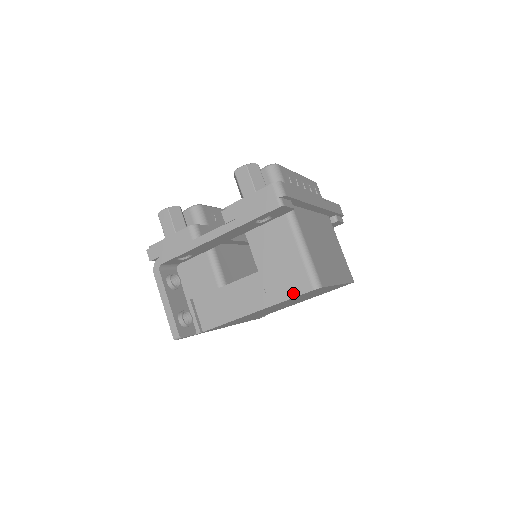
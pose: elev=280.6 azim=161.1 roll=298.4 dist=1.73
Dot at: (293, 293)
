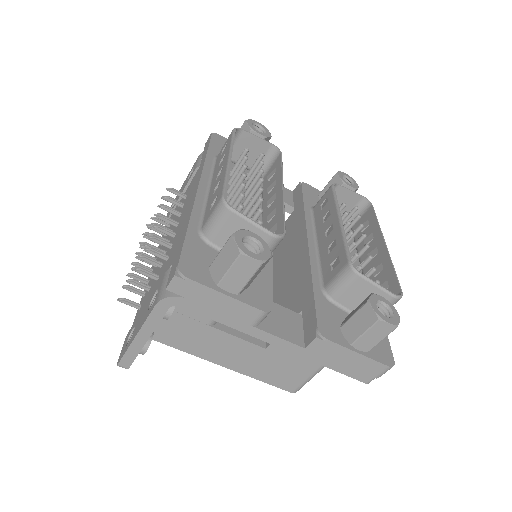
Dot at: (274, 383)
